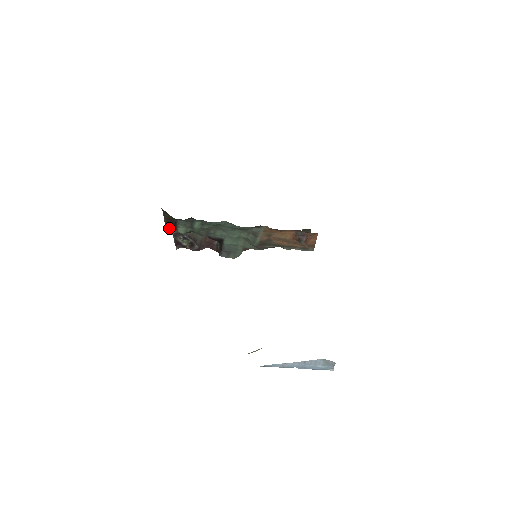
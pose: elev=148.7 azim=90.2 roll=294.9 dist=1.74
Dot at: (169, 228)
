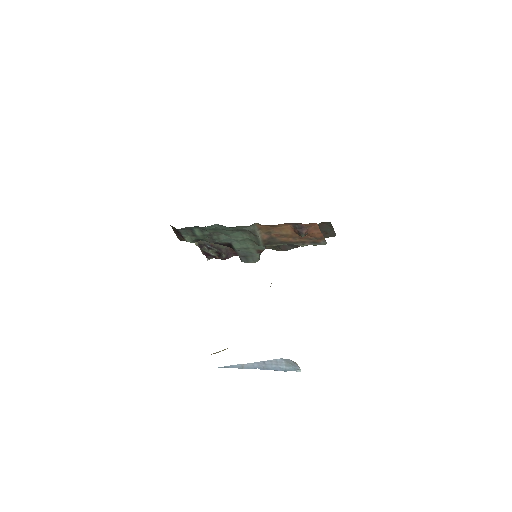
Dot at: (181, 239)
